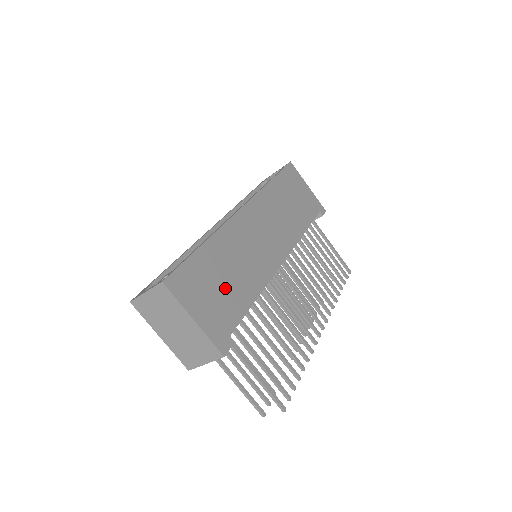
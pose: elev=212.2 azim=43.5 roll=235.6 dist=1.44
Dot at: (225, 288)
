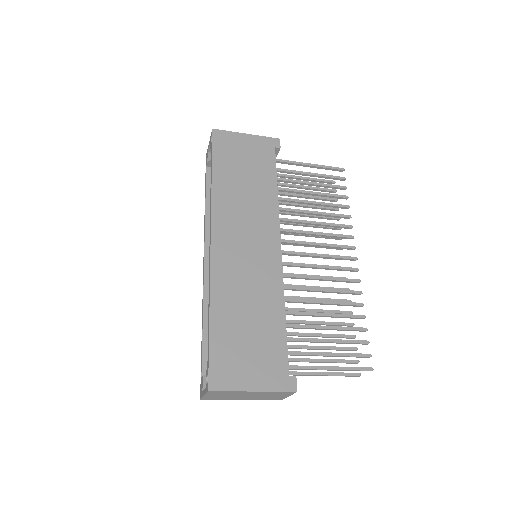
Dot at: (255, 335)
